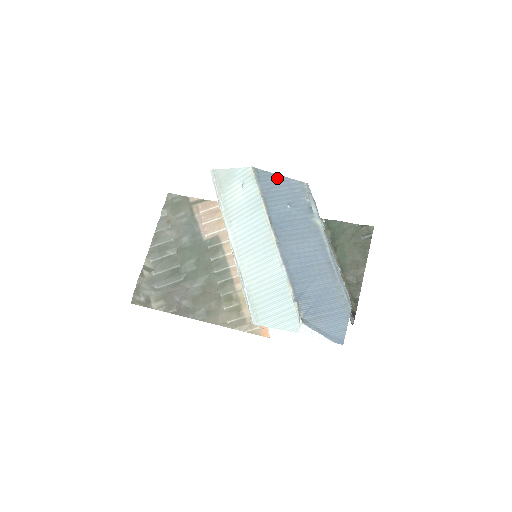
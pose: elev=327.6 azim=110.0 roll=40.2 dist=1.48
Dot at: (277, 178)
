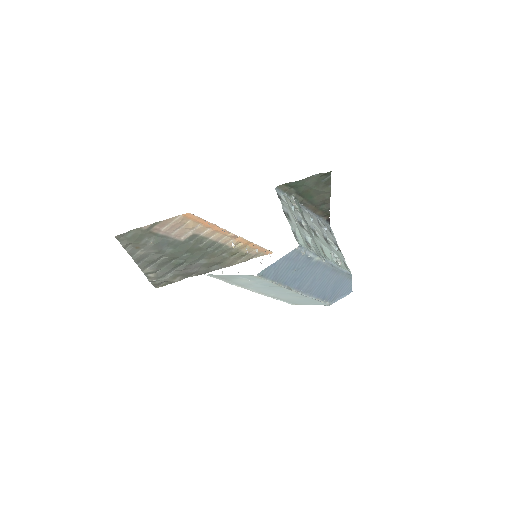
Dot at: (277, 264)
